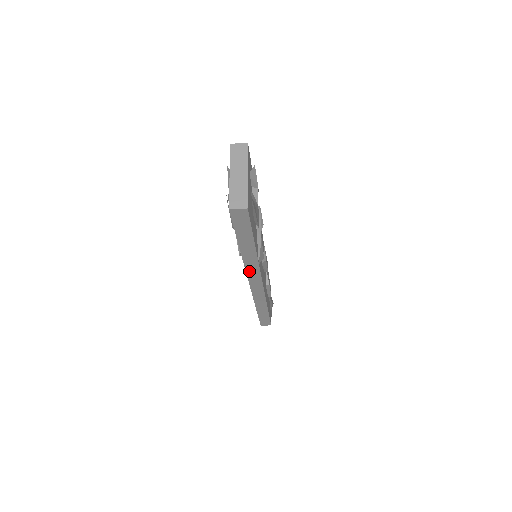
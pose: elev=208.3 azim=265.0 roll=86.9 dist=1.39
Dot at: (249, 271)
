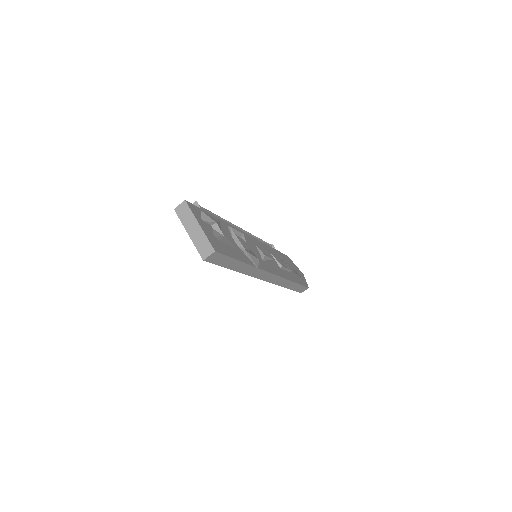
Dot at: (256, 276)
